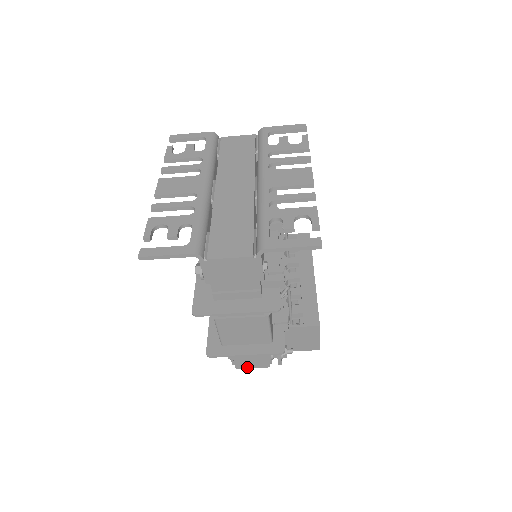
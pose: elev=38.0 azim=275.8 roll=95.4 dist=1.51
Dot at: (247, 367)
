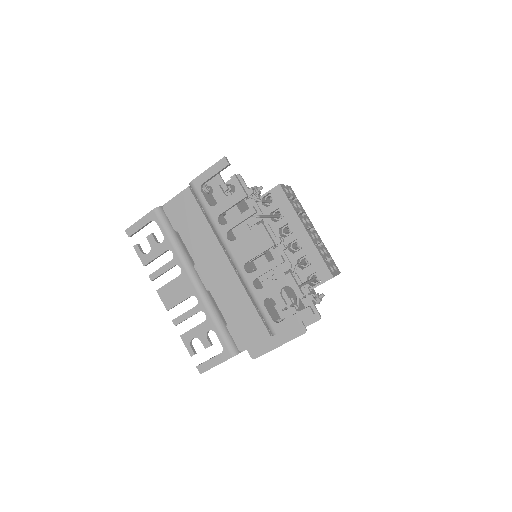
Dot at: occluded
